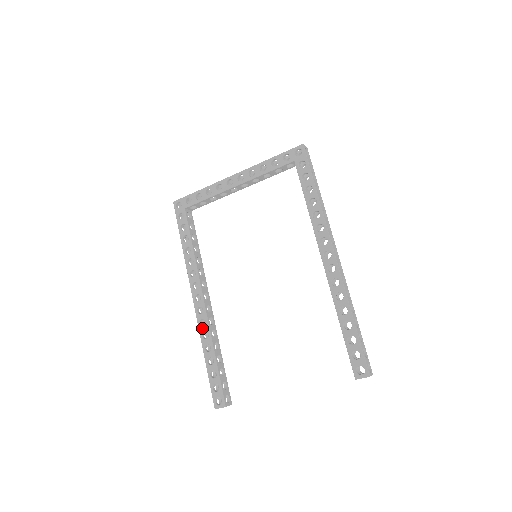
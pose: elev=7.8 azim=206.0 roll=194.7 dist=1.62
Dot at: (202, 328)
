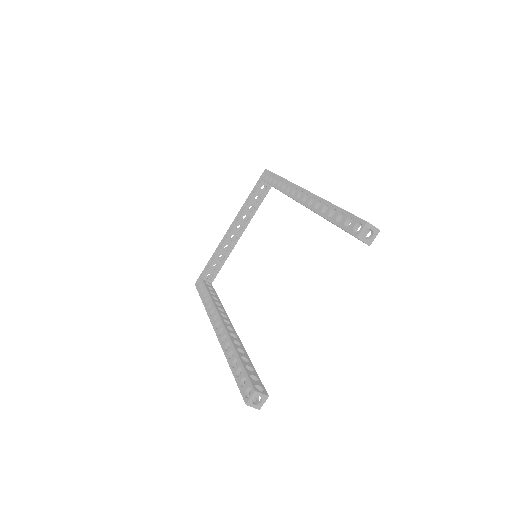
Dot at: (224, 343)
